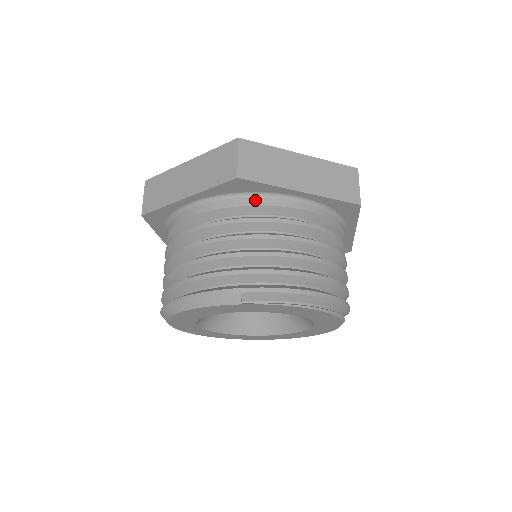
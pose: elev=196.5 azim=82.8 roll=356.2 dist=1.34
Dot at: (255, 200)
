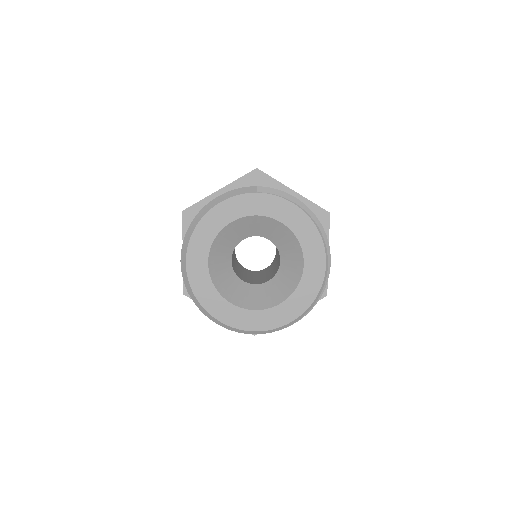
Dot at: occluded
